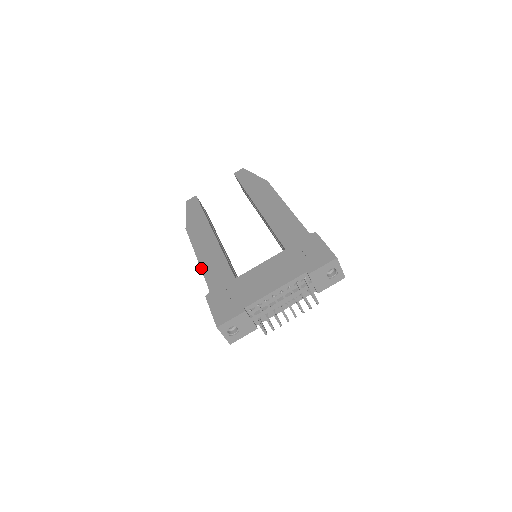
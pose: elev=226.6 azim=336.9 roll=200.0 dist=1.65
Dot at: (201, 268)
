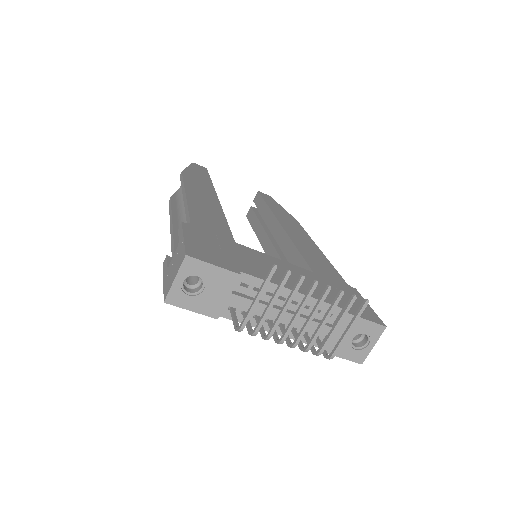
Dot at: (188, 202)
